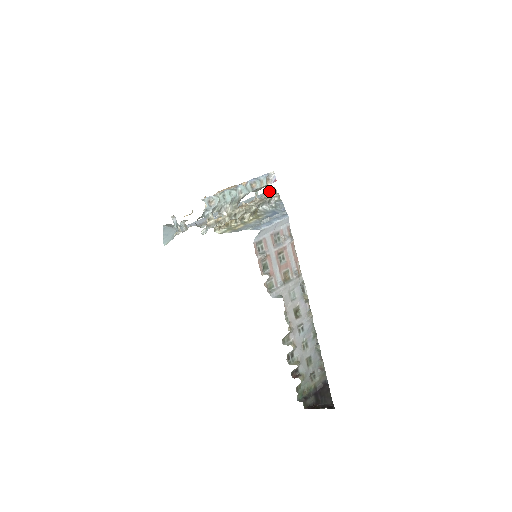
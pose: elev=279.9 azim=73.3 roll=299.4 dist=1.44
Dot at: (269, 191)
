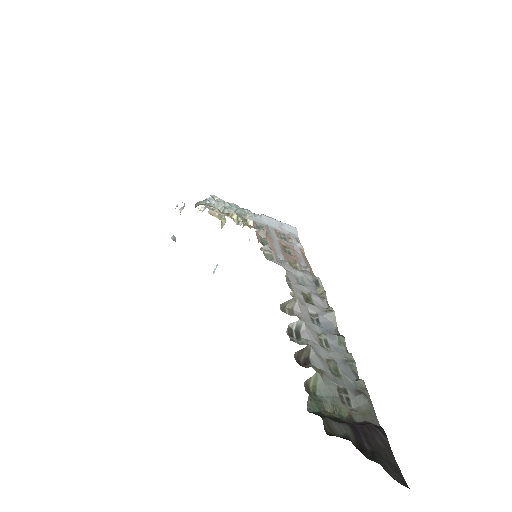
Dot at: occluded
